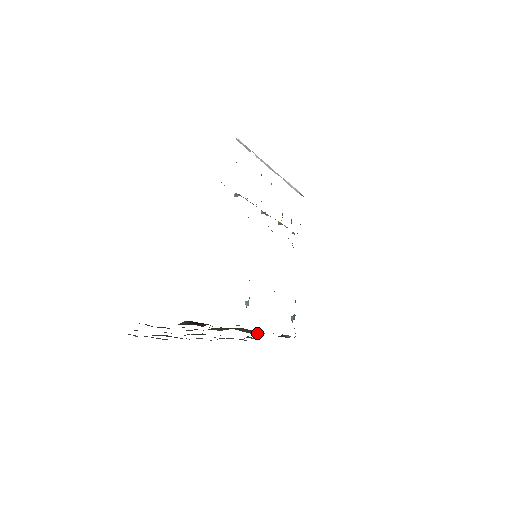
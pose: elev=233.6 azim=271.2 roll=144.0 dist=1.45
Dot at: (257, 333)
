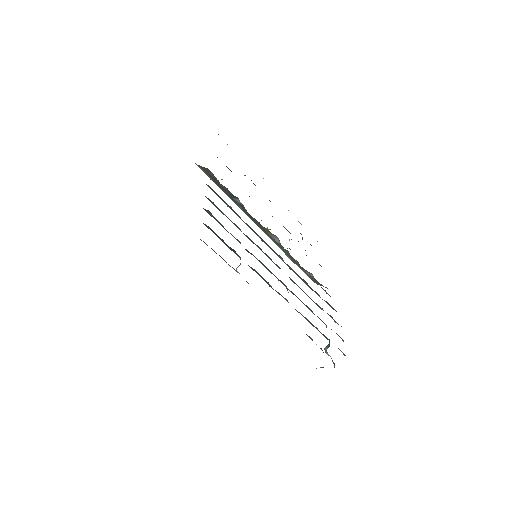
Dot at: occluded
